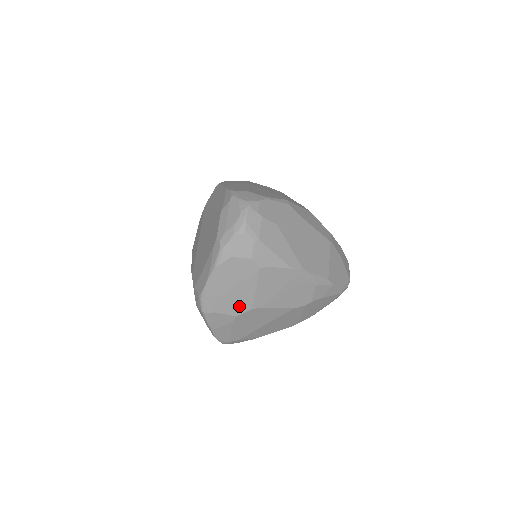
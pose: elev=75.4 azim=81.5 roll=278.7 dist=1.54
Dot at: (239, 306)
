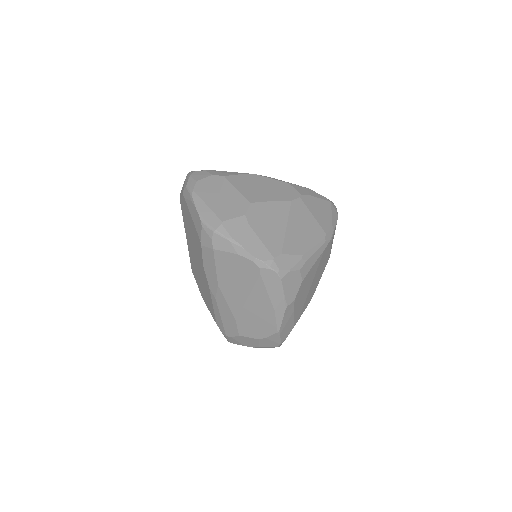
Dot at: (238, 207)
